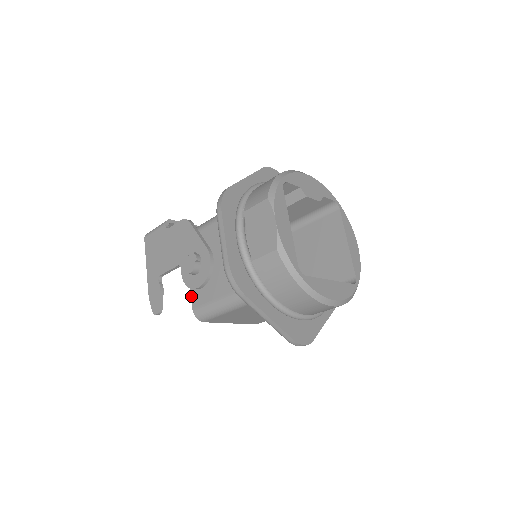
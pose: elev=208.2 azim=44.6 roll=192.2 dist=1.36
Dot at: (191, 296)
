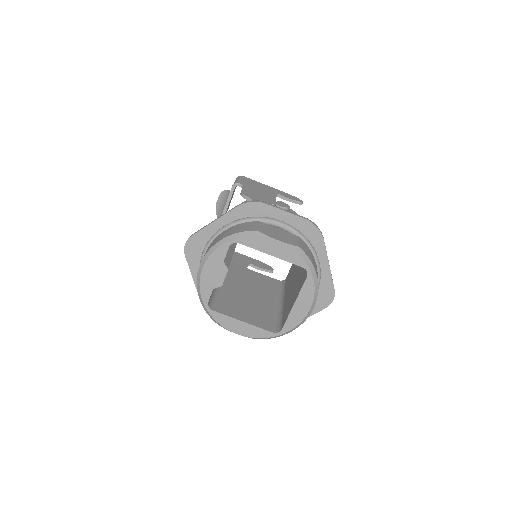
Dot at: occluded
